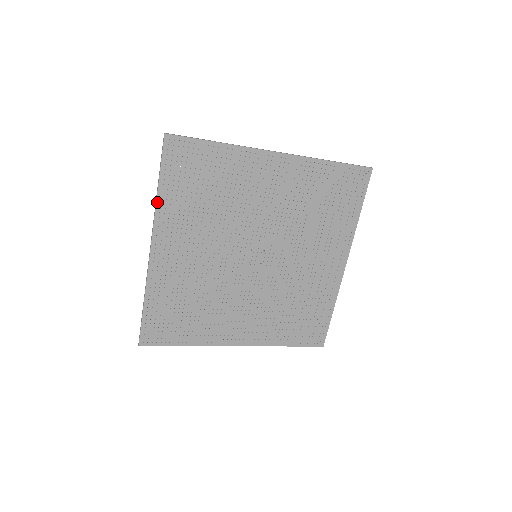
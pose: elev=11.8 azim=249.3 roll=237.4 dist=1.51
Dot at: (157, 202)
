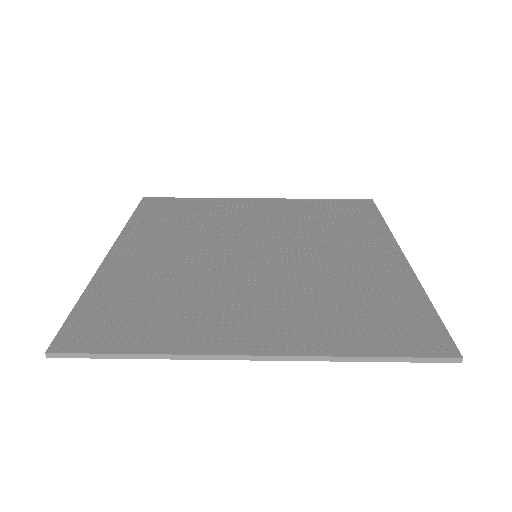
Dot at: (89, 291)
